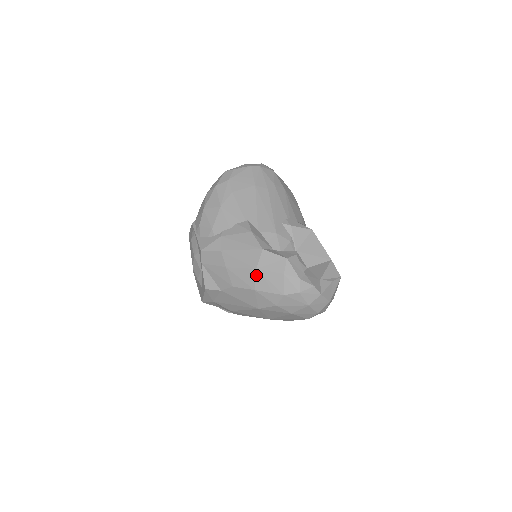
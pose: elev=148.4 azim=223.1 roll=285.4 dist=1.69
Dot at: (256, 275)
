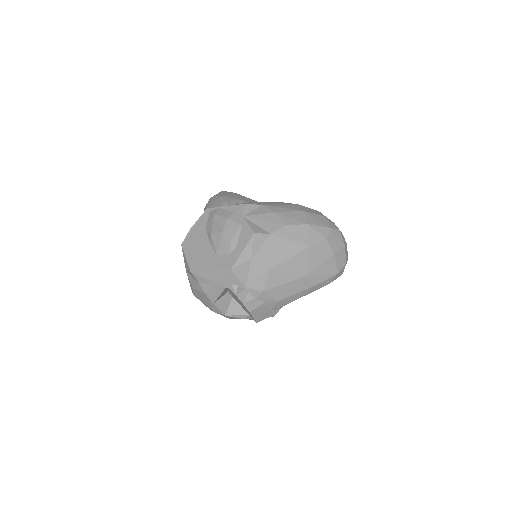
Dot at: (305, 215)
